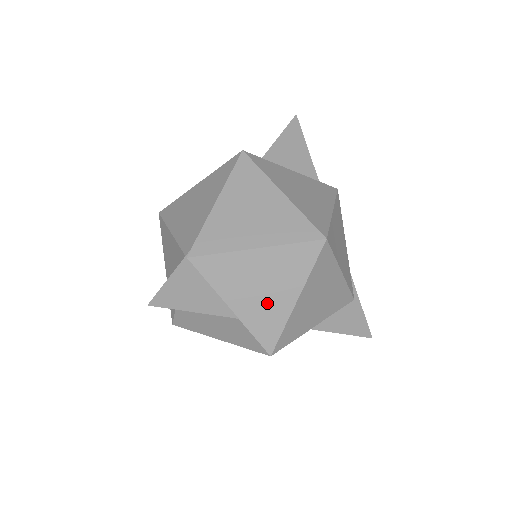
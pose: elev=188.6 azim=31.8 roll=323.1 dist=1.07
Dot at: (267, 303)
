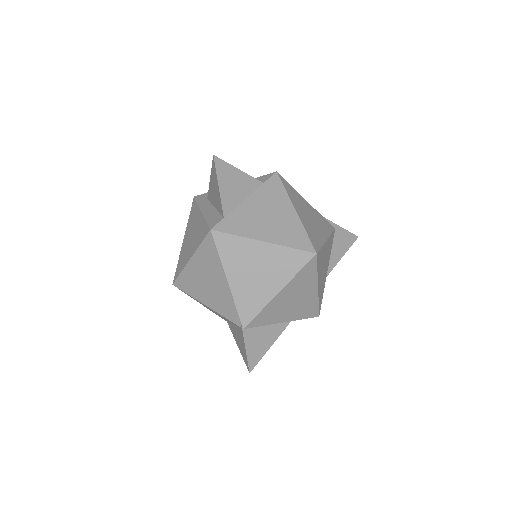
Dot at: (302, 303)
